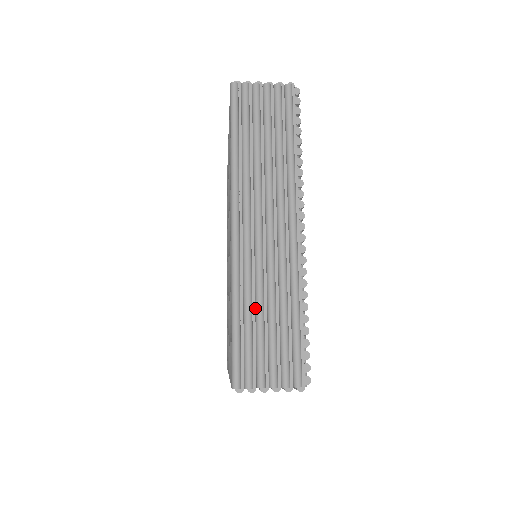
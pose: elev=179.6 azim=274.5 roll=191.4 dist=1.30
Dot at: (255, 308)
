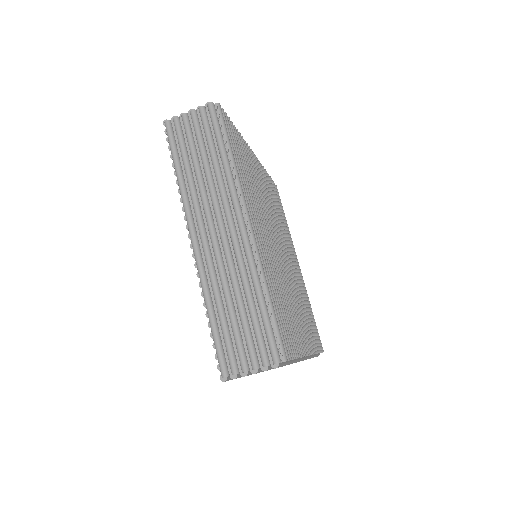
Dot at: occluded
